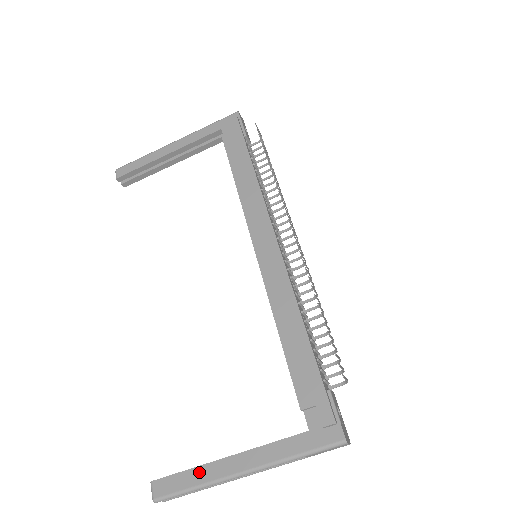
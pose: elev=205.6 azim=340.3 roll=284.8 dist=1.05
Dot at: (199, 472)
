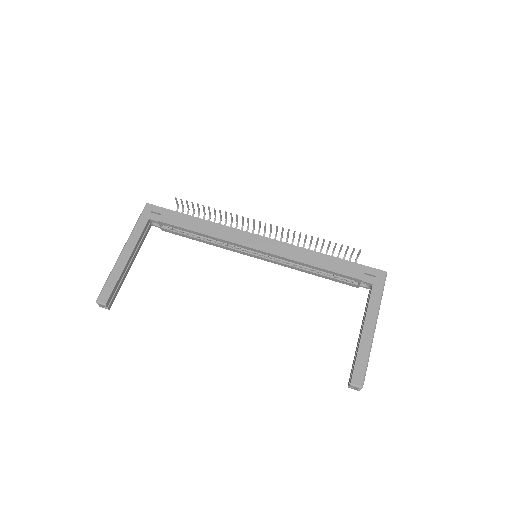
Dot at: (361, 351)
